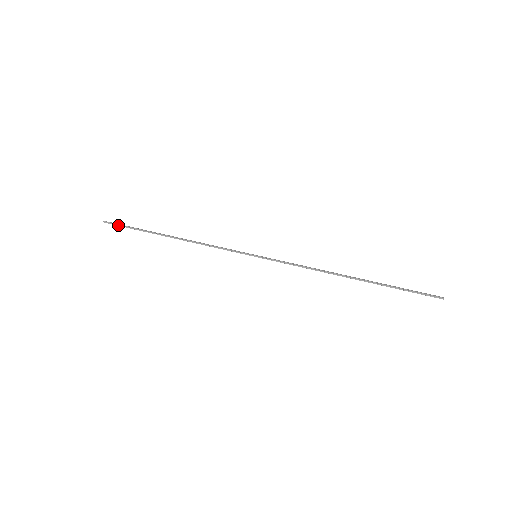
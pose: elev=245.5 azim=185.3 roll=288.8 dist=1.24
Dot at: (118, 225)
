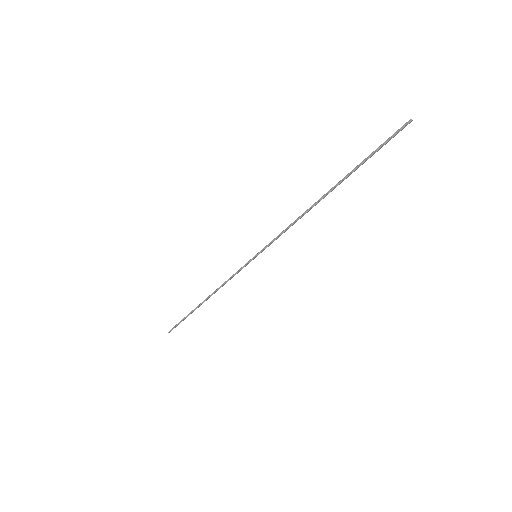
Dot at: (176, 326)
